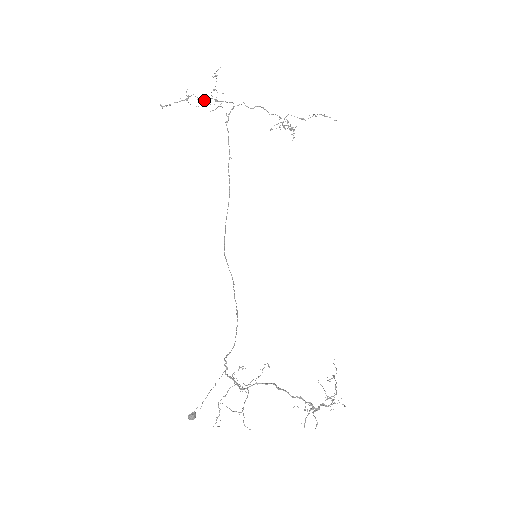
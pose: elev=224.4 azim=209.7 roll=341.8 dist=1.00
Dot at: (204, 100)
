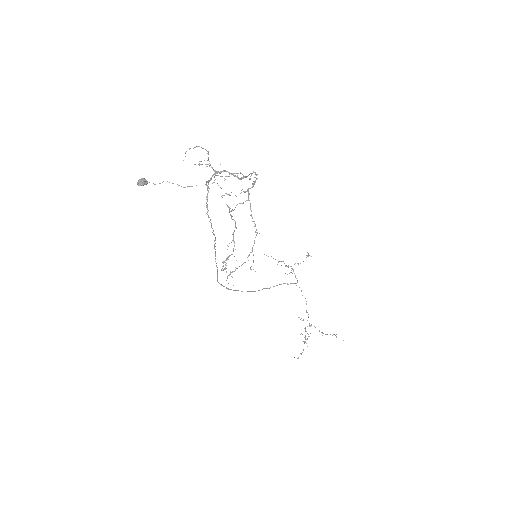
Dot at: (287, 266)
